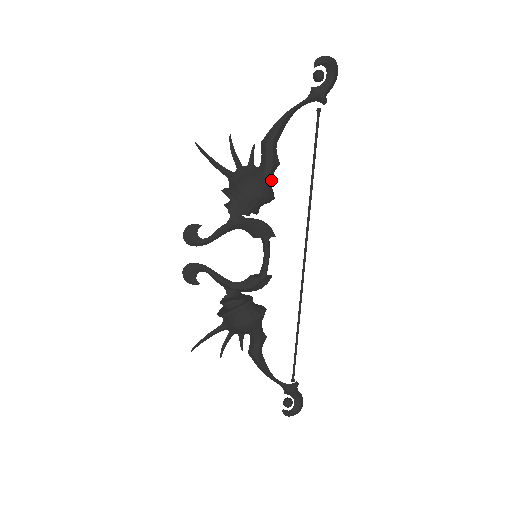
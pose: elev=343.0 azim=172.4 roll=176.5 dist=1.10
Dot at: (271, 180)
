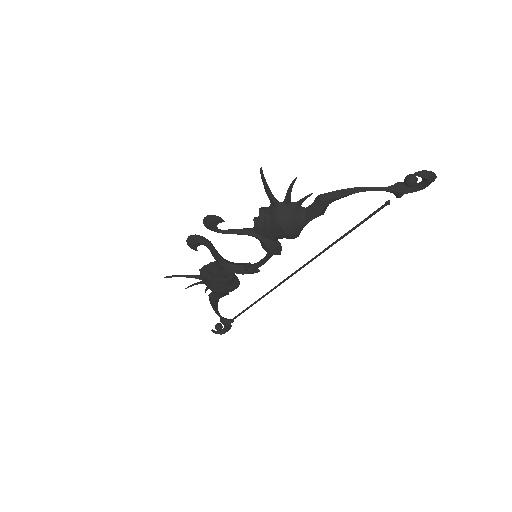
Dot at: (306, 224)
